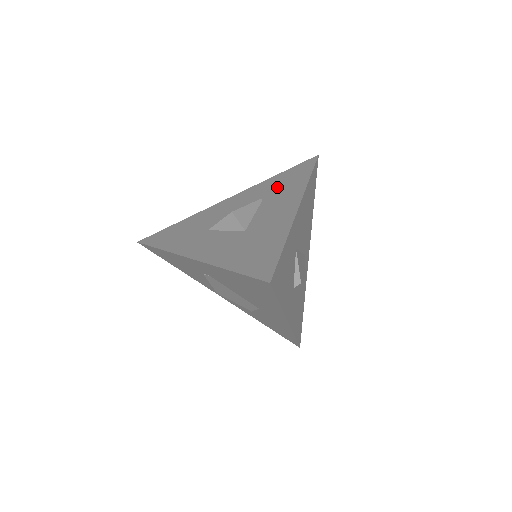
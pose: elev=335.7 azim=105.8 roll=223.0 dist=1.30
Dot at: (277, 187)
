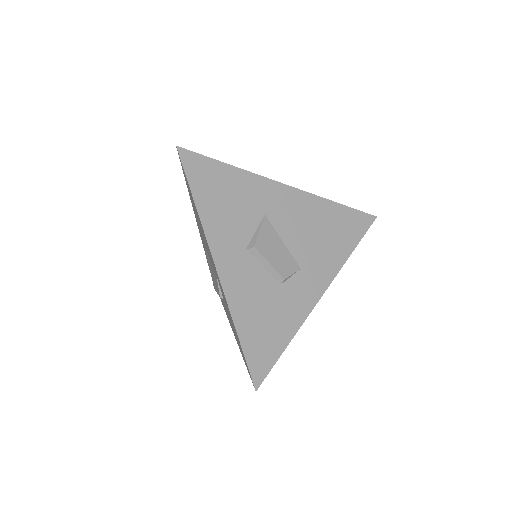
Dot at: occluded
